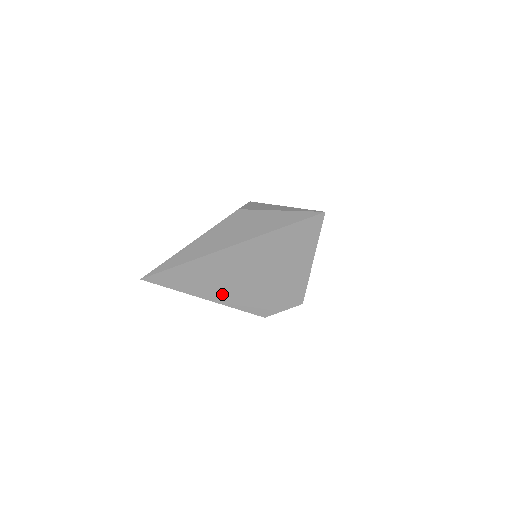
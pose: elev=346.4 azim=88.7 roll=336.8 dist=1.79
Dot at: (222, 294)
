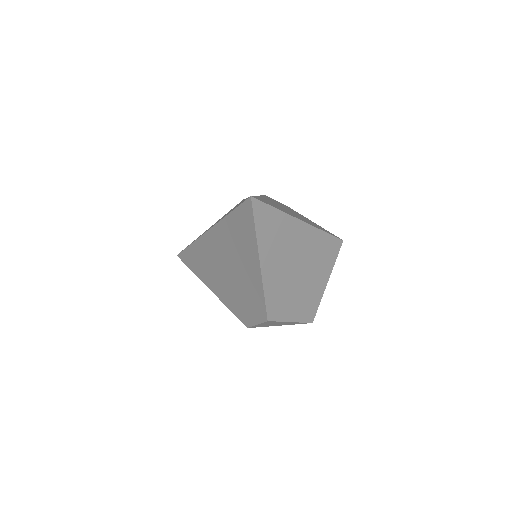
Dot at: (217, 286)
